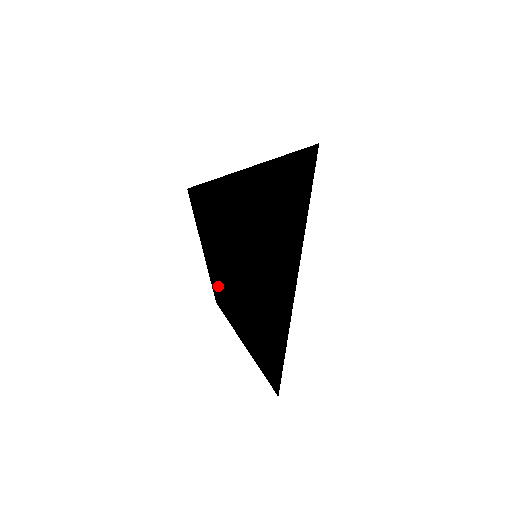
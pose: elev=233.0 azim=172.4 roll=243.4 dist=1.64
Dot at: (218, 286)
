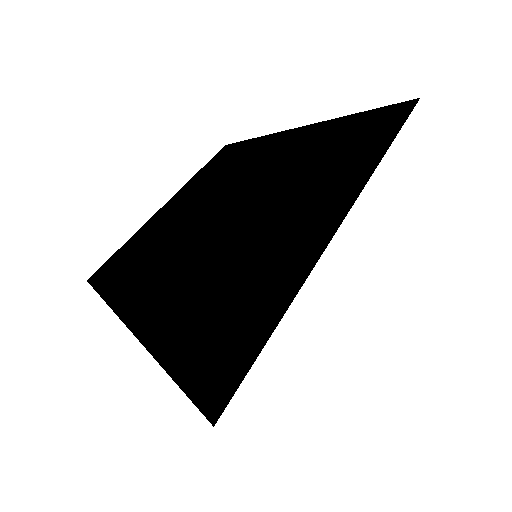
Dot at: occluded
